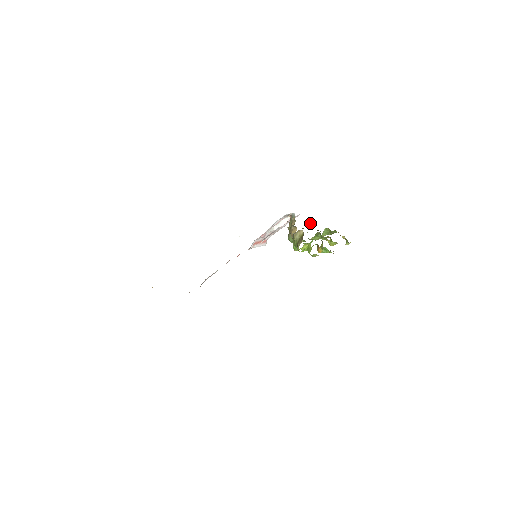
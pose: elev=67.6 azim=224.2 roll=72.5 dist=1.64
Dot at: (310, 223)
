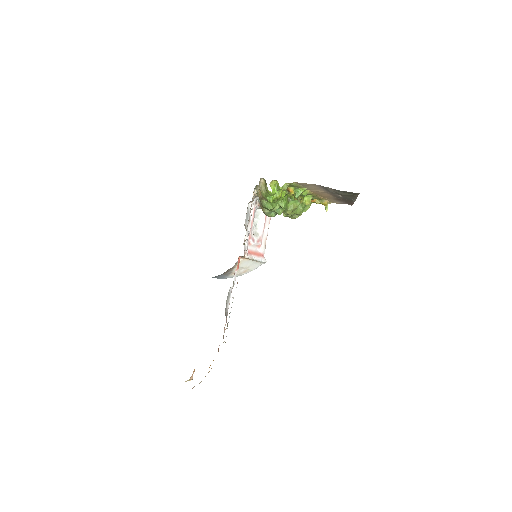
Dot at: occluded
